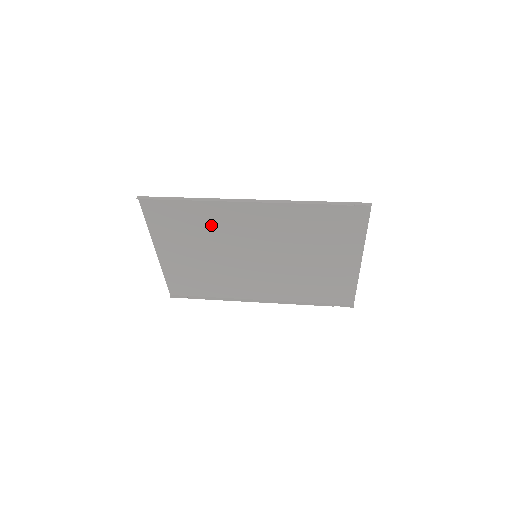
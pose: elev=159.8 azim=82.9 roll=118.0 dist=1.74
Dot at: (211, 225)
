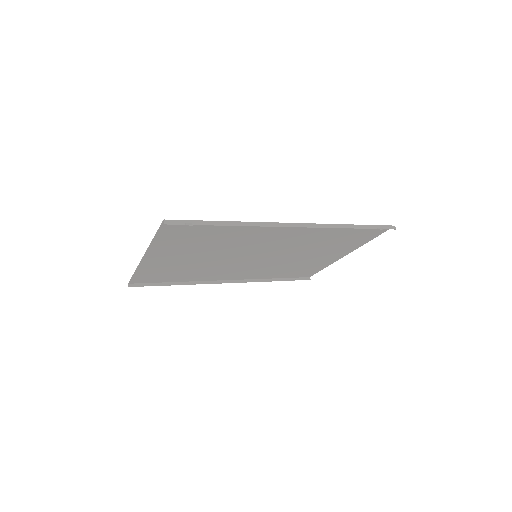
Dot at: (232, 239)
